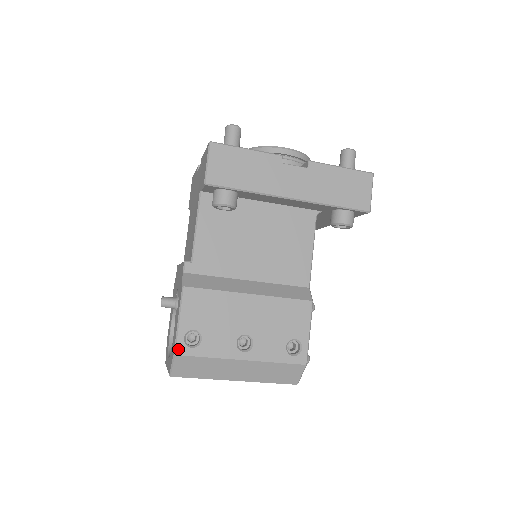
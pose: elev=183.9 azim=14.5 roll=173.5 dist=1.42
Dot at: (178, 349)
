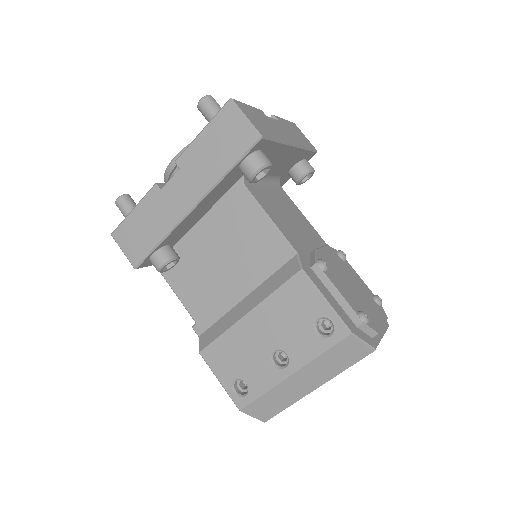
Dot at: (238, 404)
